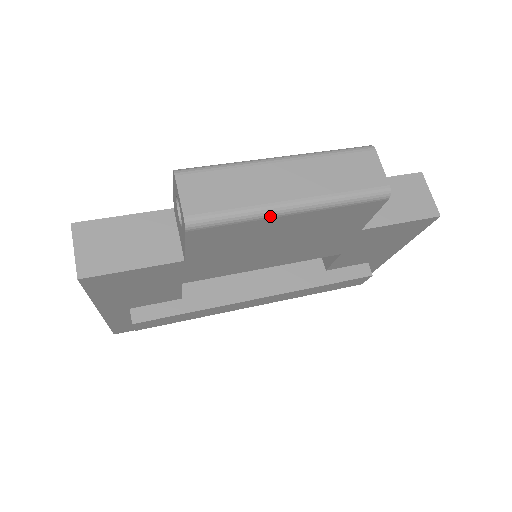
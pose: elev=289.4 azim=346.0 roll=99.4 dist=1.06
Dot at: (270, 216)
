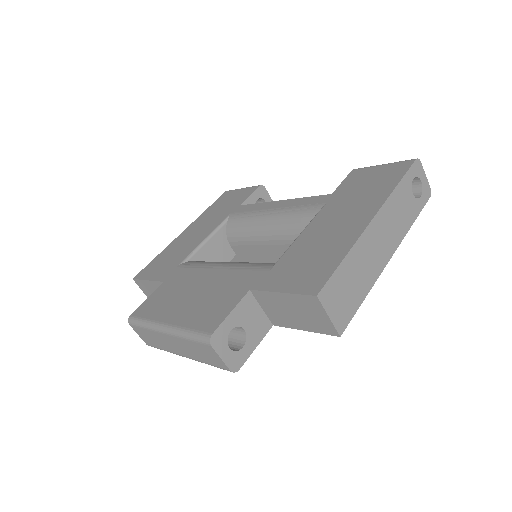
Dot at: occluded
